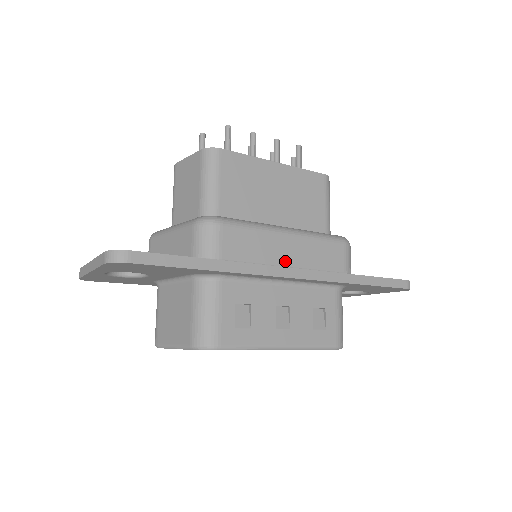
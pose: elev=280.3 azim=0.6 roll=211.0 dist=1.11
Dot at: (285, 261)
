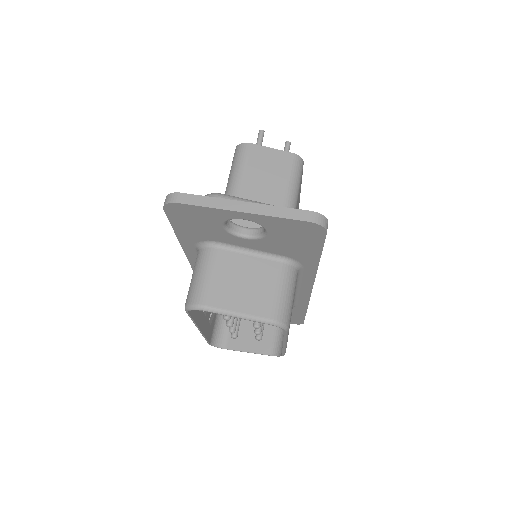
Dot at: occluded
